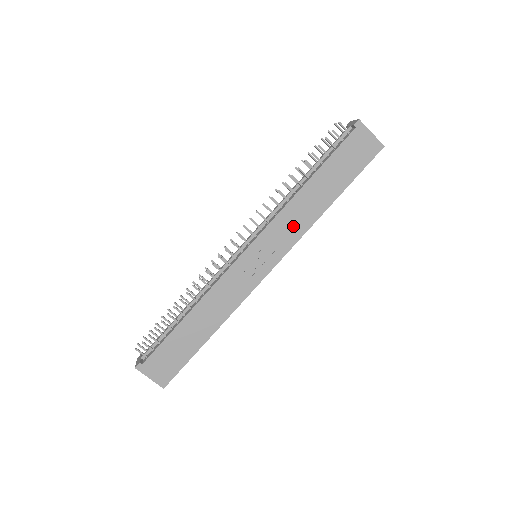
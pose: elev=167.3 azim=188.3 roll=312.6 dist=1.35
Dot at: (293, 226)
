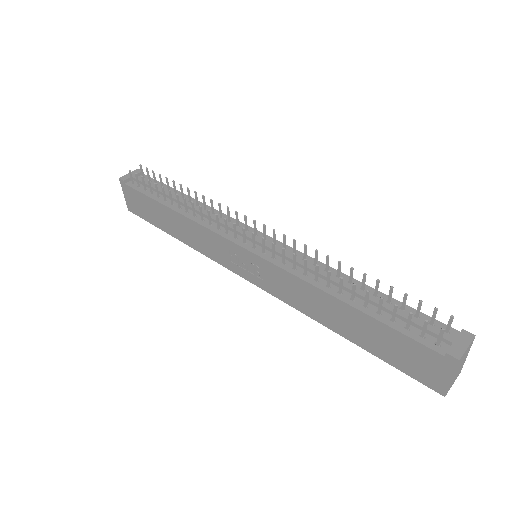
Dot at: (294, 294)
